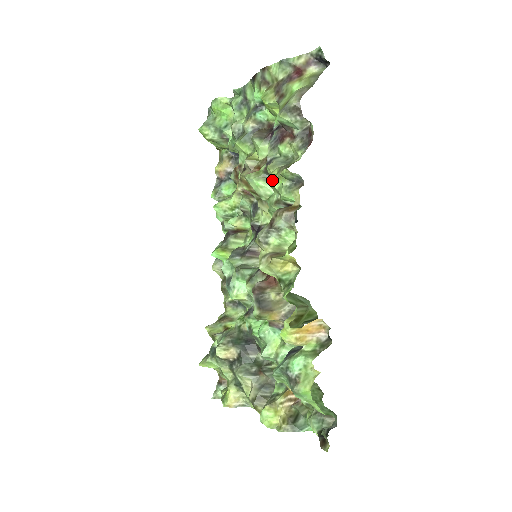
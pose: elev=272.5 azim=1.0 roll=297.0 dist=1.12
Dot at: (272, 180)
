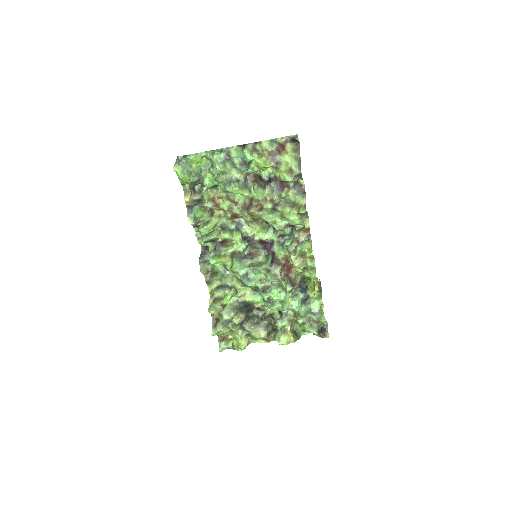
Dot at: (288, 215)
